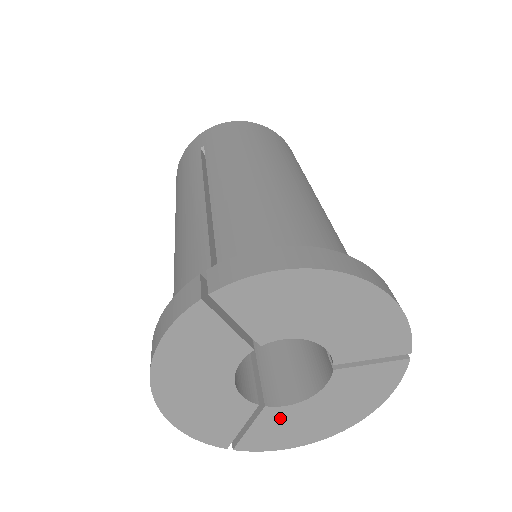
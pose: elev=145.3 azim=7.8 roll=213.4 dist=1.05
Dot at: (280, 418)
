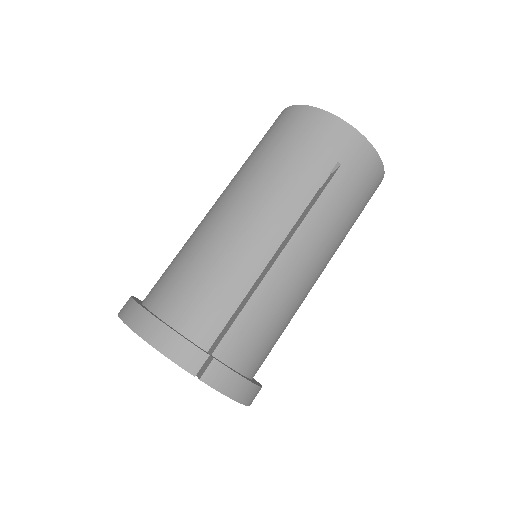
Dot at: occluded
